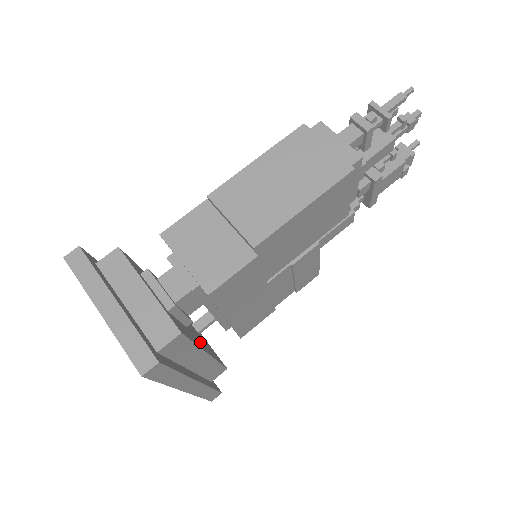
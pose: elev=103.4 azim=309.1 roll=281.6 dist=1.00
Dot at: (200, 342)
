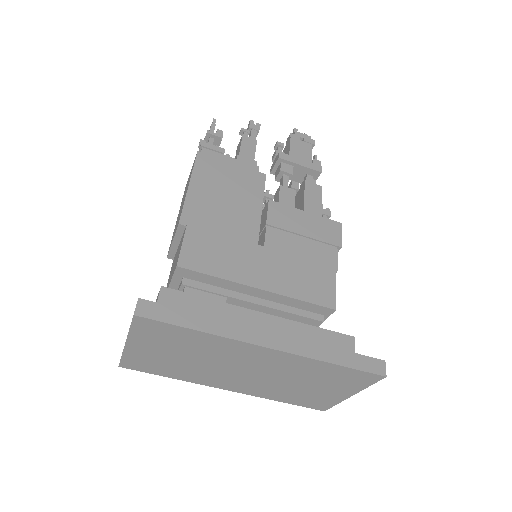
Dot at: occluded
